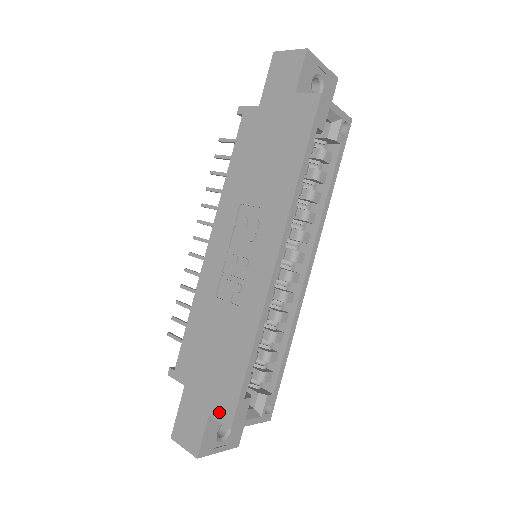
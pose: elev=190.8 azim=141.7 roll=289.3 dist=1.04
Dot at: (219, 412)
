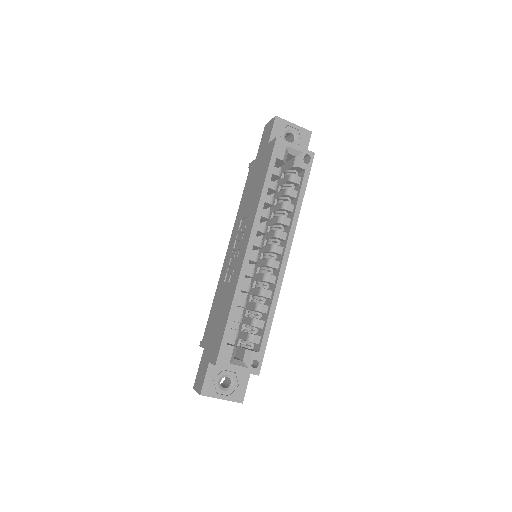
Dot at: (213, 357)
